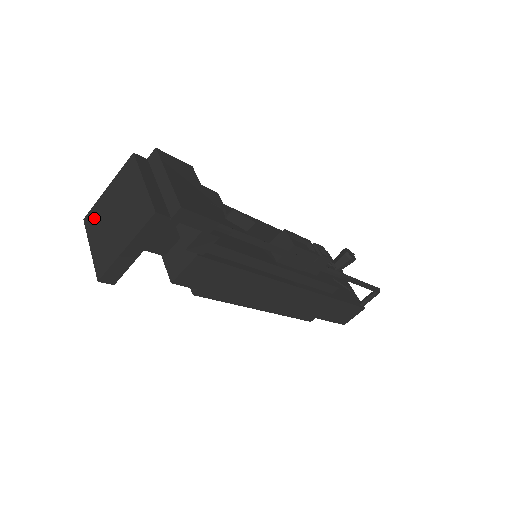
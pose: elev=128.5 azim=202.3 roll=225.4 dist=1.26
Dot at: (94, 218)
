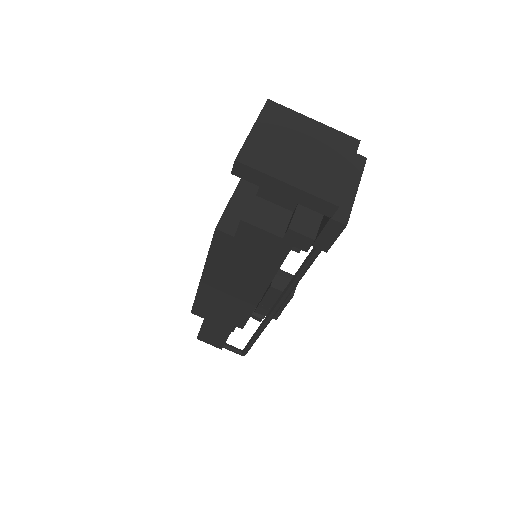
Dot at: (280, 116)
